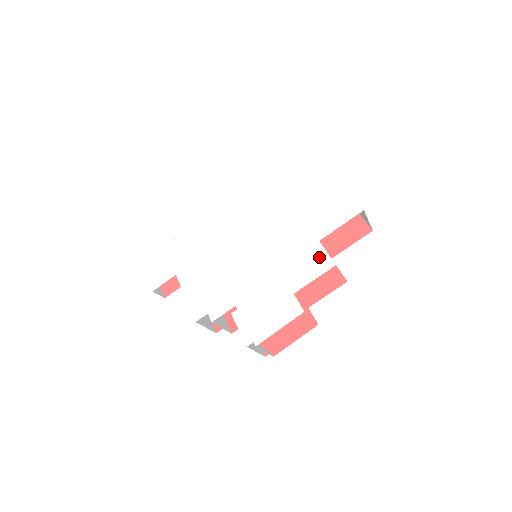
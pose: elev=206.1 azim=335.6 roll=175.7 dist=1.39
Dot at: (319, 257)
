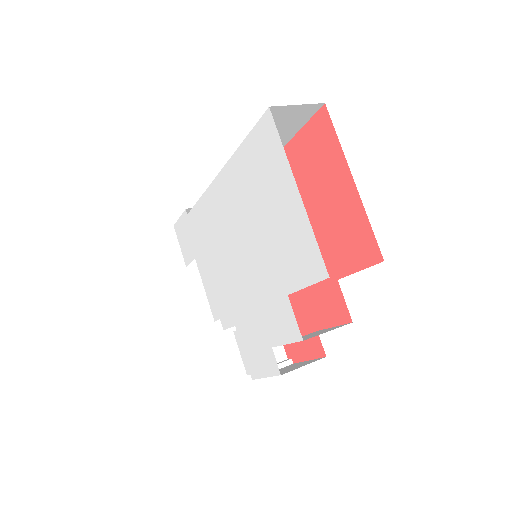
Dot at: (288, 318)
